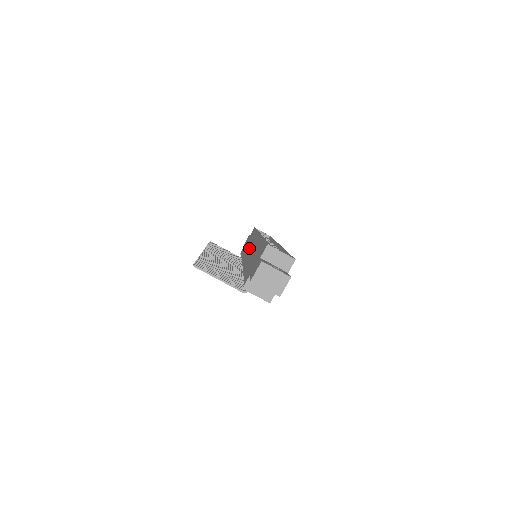
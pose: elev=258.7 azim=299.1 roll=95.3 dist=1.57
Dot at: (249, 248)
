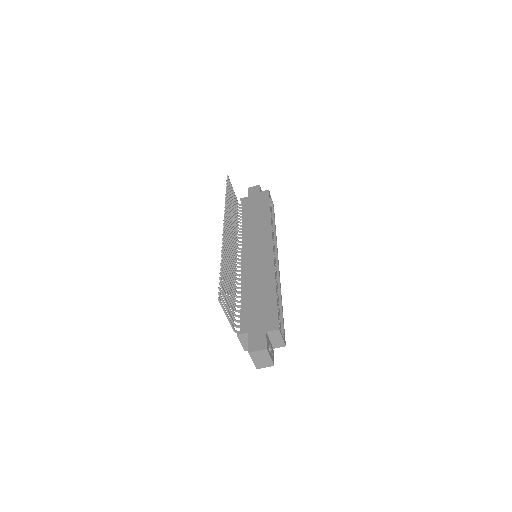
Dot at: (256, 239)
